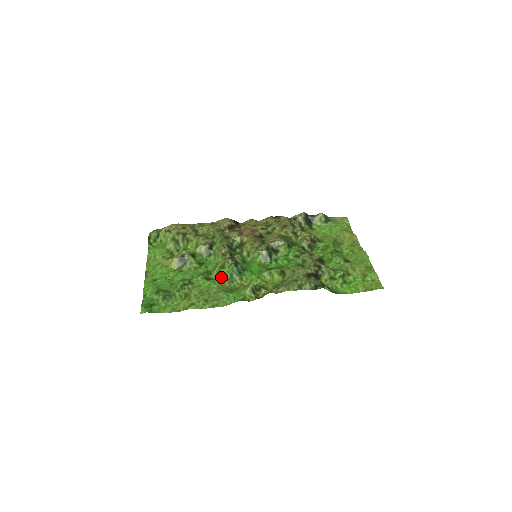
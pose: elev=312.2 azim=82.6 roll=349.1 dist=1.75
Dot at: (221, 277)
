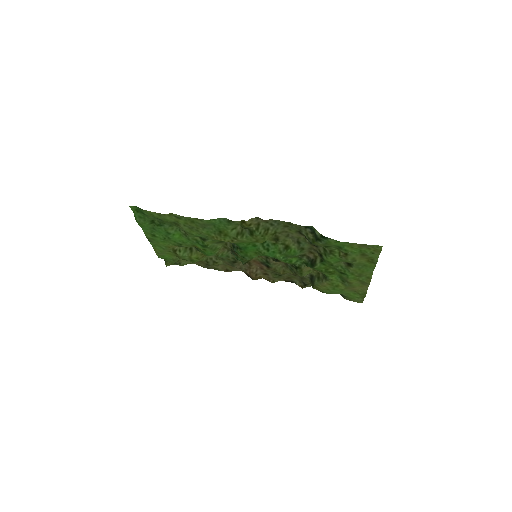
Dot at: (215, 240)
